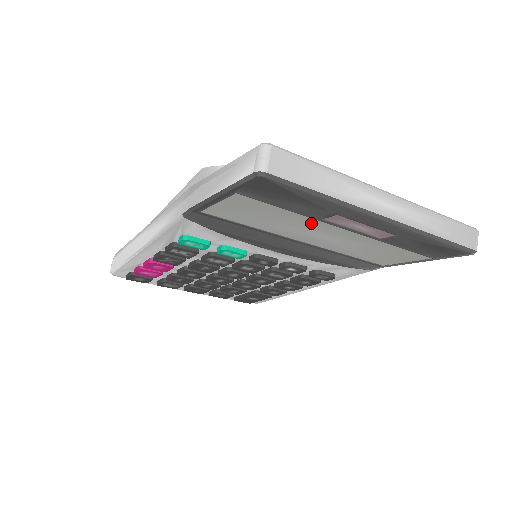
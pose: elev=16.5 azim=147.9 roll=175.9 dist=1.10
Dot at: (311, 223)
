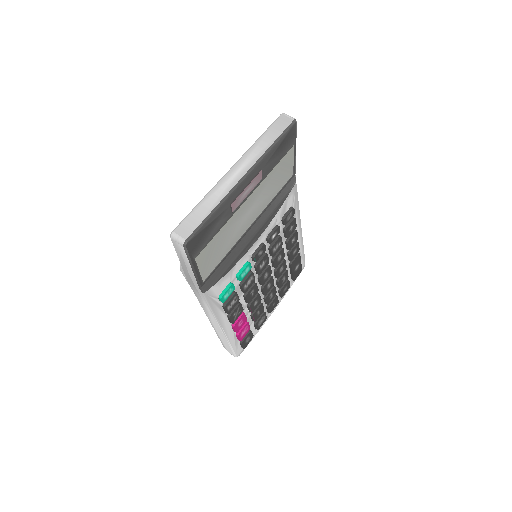
Dot at: (234, 219)
